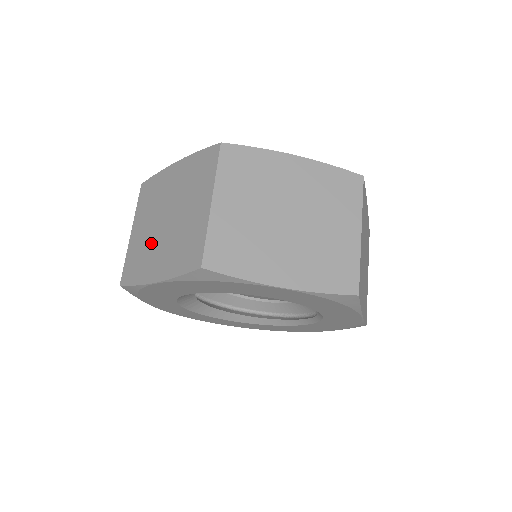
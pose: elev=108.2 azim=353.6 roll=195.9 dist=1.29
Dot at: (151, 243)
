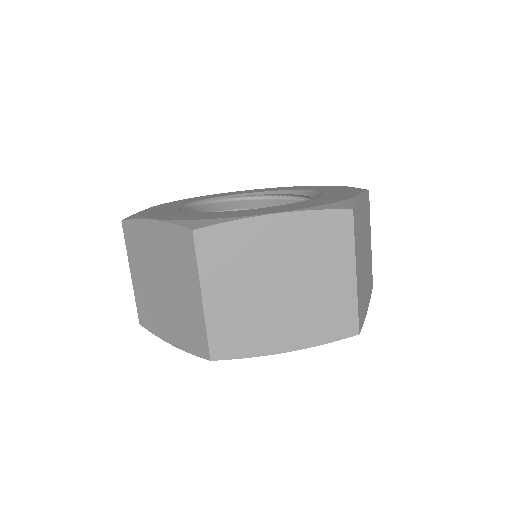
Dot at: (155, 301)
